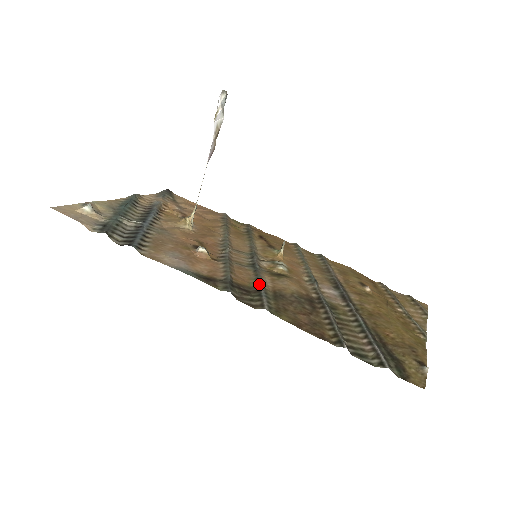
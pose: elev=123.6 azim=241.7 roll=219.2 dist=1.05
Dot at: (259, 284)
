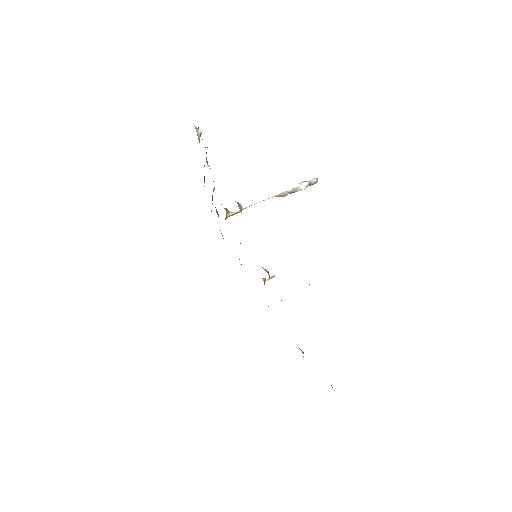
Dot at: occluded
